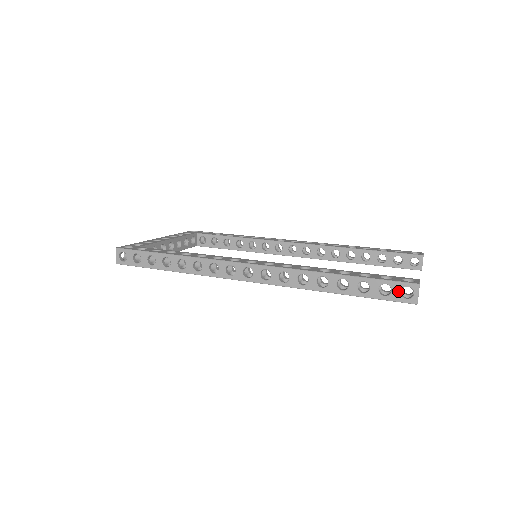
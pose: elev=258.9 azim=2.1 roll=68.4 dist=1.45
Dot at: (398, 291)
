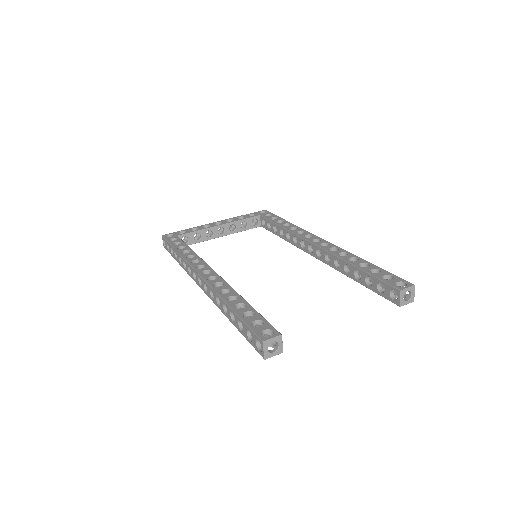
Dot at: (255, 341)
